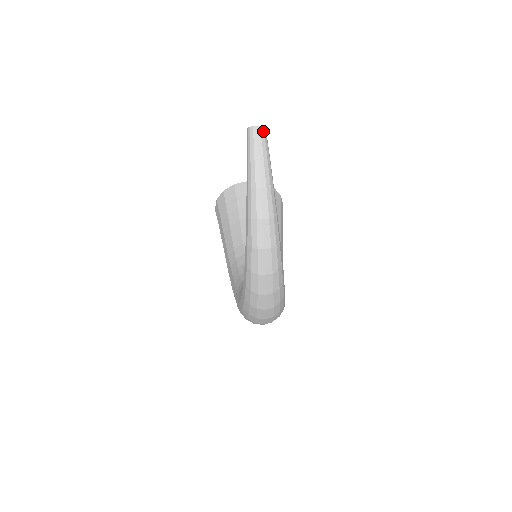
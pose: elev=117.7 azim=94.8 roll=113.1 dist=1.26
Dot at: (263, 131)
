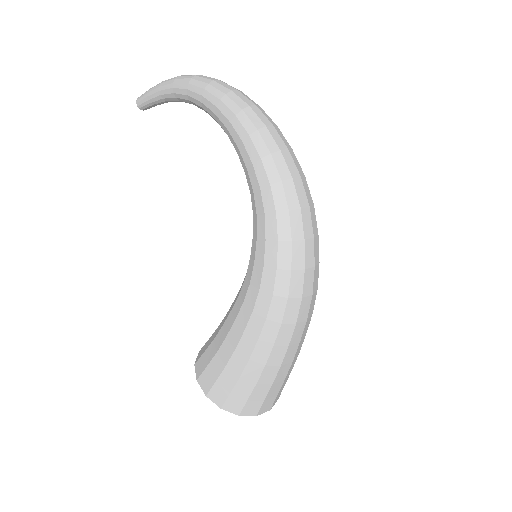
Dot at: occluded
